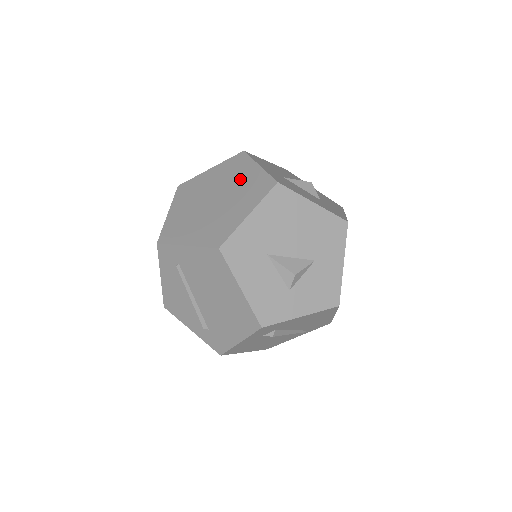
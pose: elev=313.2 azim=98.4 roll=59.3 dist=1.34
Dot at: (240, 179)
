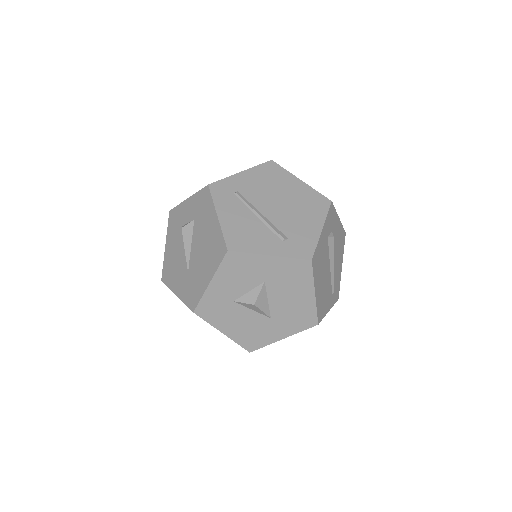
Dot at: occluded
